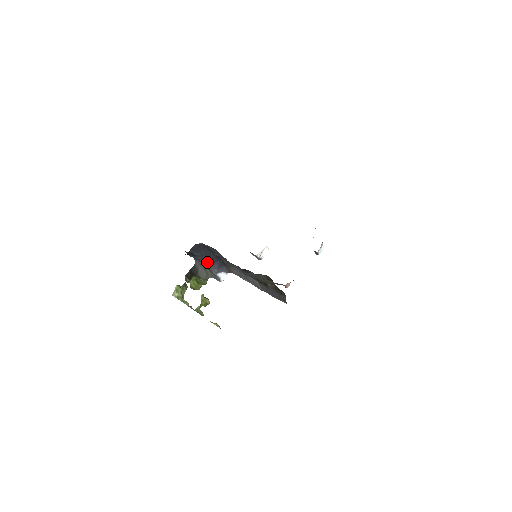
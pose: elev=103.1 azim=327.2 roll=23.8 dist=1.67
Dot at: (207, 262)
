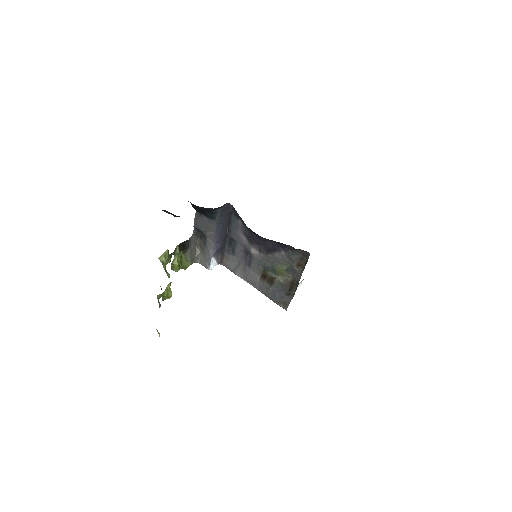
Dot at: (214, 236)
